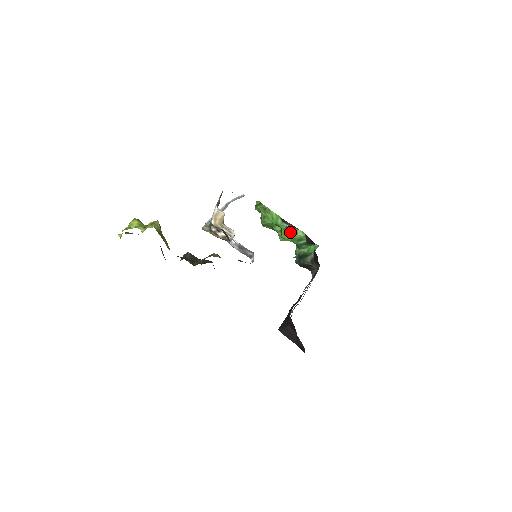
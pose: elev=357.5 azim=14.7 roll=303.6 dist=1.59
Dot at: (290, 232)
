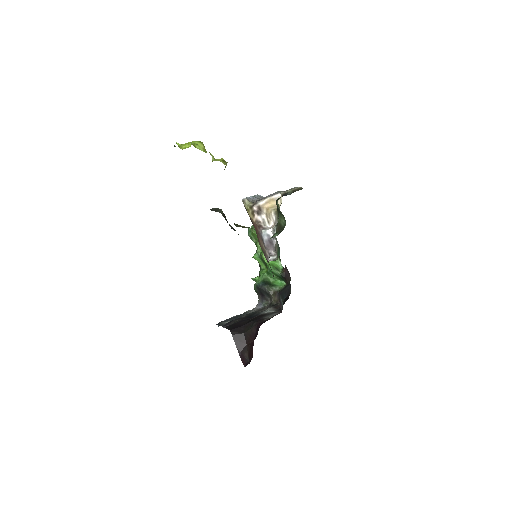
Dot at: occluded
